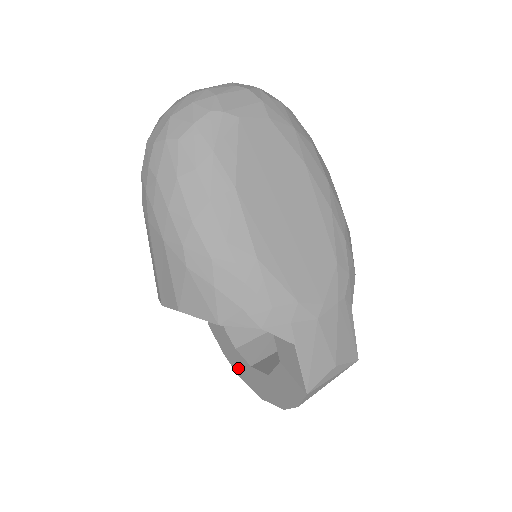
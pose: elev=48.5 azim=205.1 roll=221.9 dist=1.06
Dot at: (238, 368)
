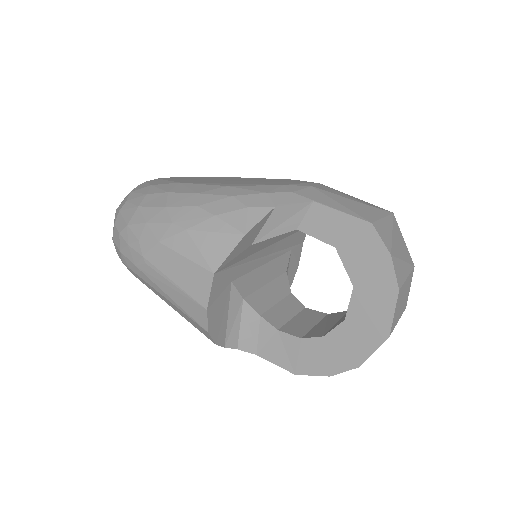
Dot at: (349, 356)
